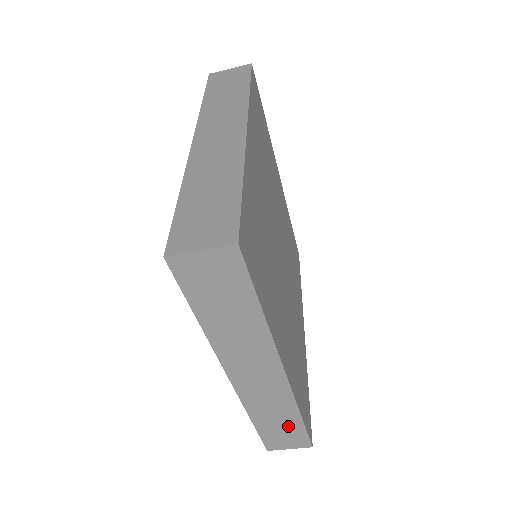
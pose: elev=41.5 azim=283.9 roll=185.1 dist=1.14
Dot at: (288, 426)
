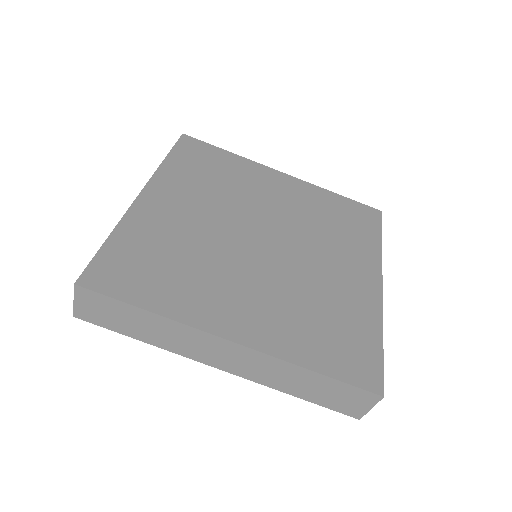
Dot at: (324, 386)
